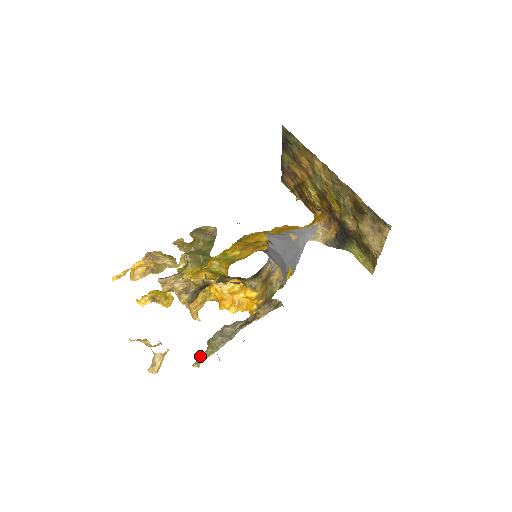
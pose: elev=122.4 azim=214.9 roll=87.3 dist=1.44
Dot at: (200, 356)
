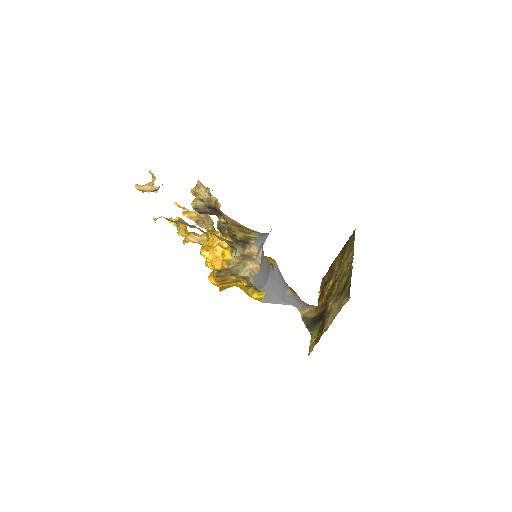
Dot at: occluded
